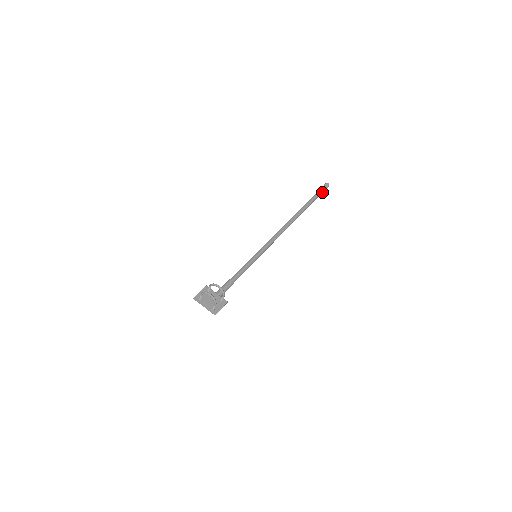
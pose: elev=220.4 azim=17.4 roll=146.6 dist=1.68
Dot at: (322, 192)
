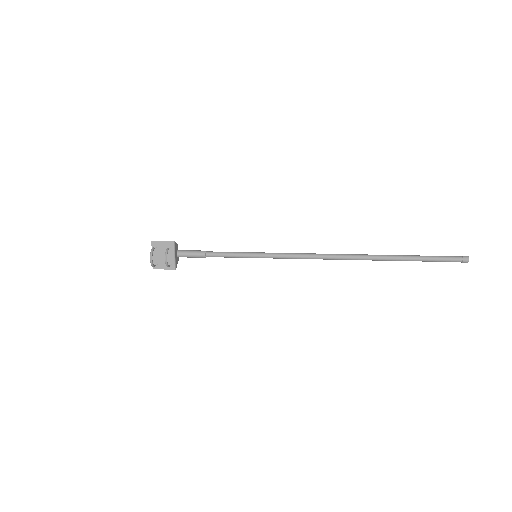
Dot at: (443, 261)
